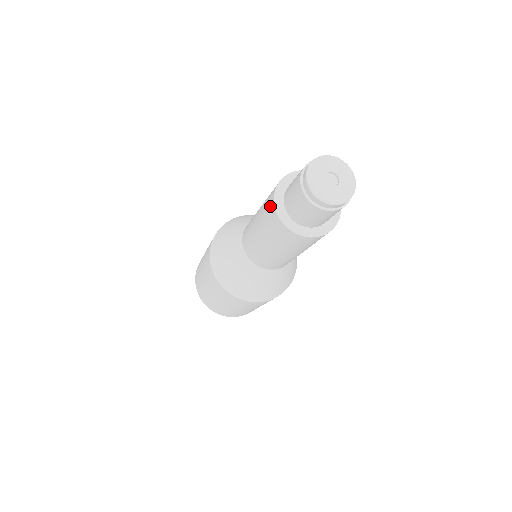
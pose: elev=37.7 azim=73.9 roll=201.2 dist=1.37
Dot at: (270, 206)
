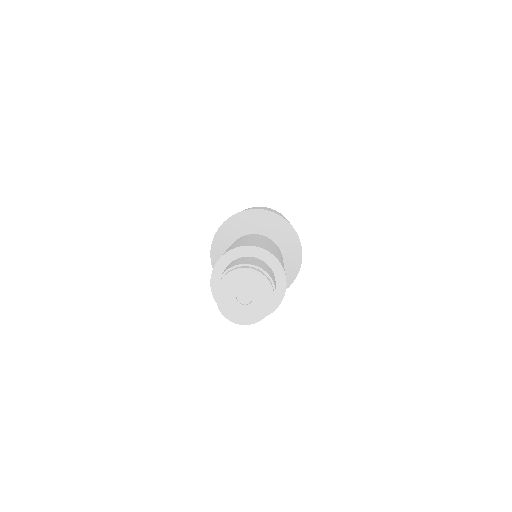
Dot at: occluded
